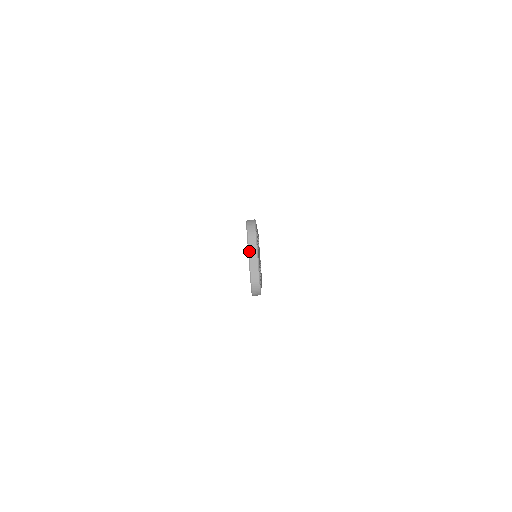
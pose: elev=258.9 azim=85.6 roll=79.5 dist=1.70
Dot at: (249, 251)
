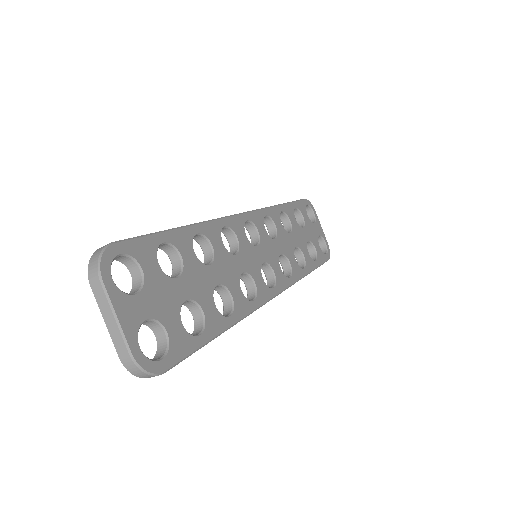
Dot at: (100, 309)
